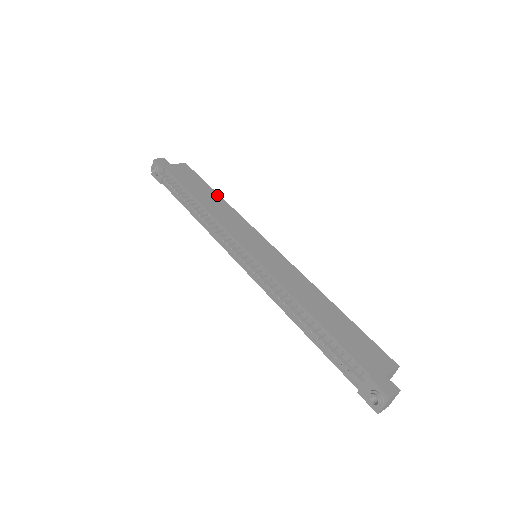
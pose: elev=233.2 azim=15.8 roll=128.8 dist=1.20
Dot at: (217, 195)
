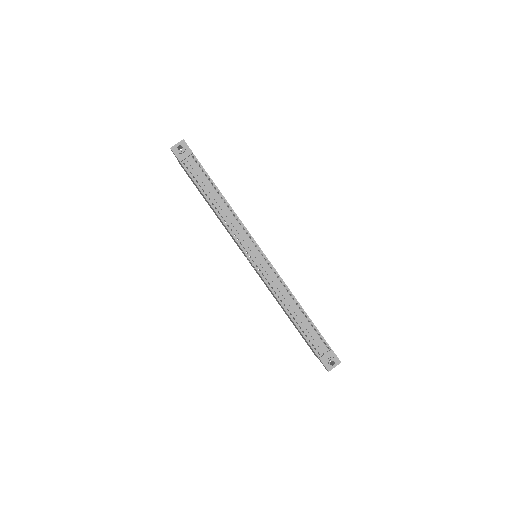
Dot at: occluded
